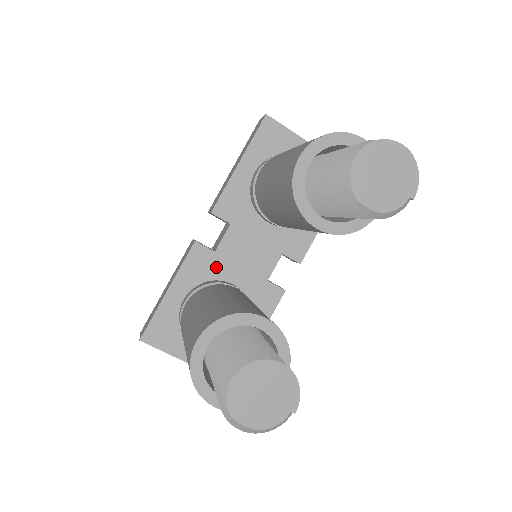
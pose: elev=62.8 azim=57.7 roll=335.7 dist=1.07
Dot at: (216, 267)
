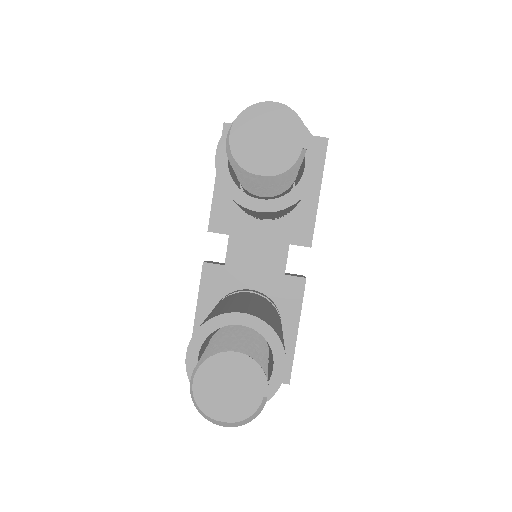
Dot at: (231, 279)
